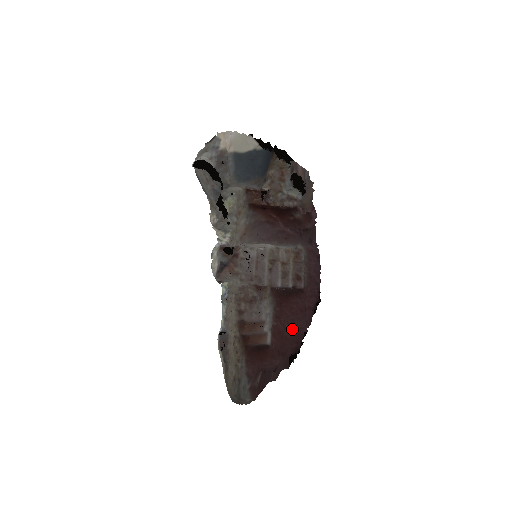
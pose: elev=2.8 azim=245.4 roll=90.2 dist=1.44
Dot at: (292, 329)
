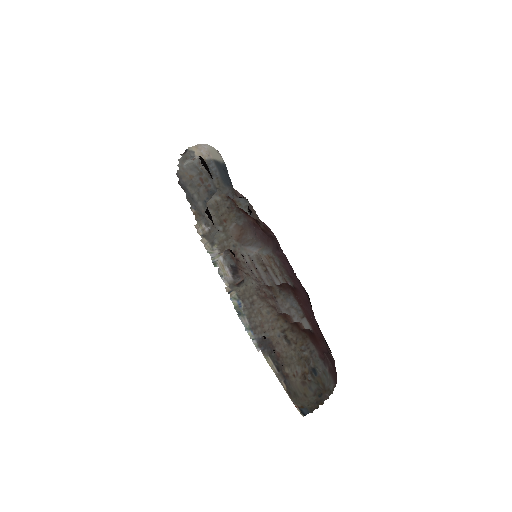
Dot at: (311, 318)
